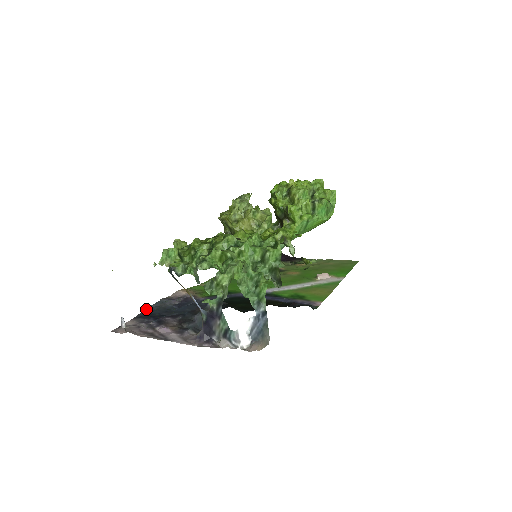
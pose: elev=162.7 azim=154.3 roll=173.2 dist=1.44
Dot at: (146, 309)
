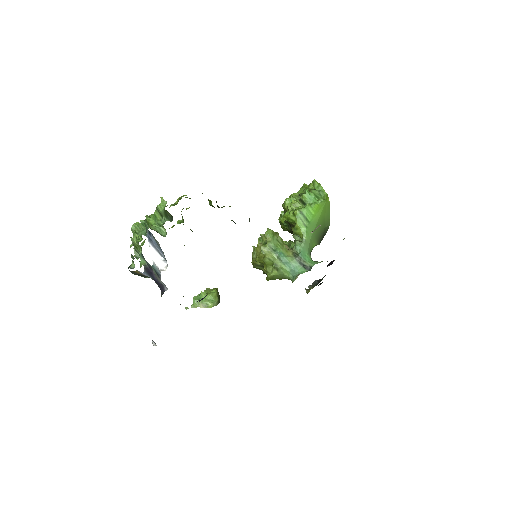
Dot at: occluded
